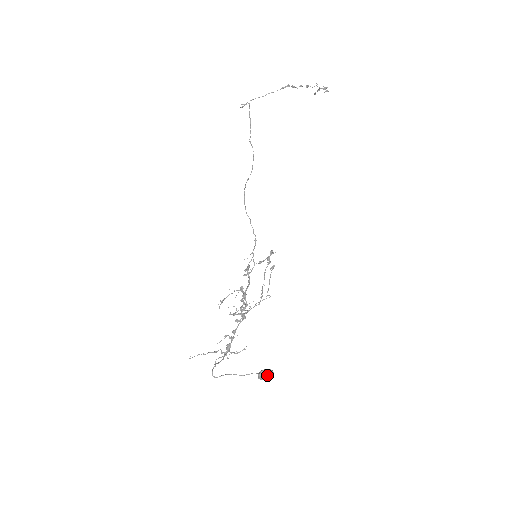
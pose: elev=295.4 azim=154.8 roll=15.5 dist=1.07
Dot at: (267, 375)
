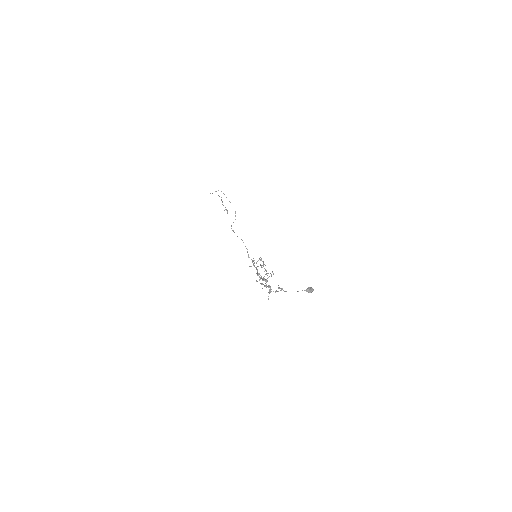
Dot at: (312, 289)
